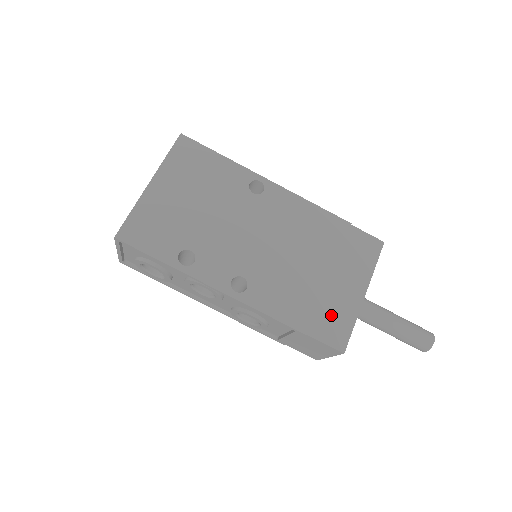
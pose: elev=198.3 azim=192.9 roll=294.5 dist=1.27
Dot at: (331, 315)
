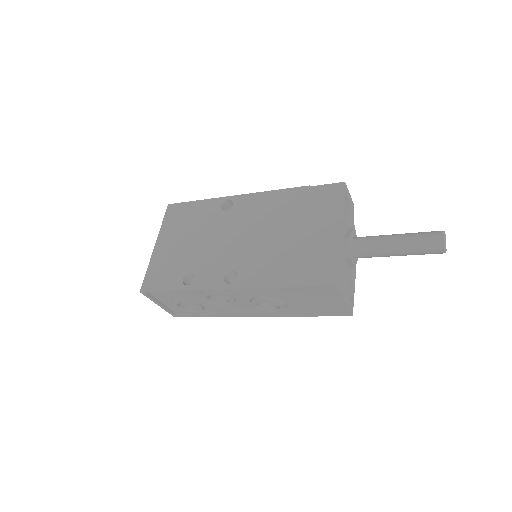
Dot at: (313, 261)
